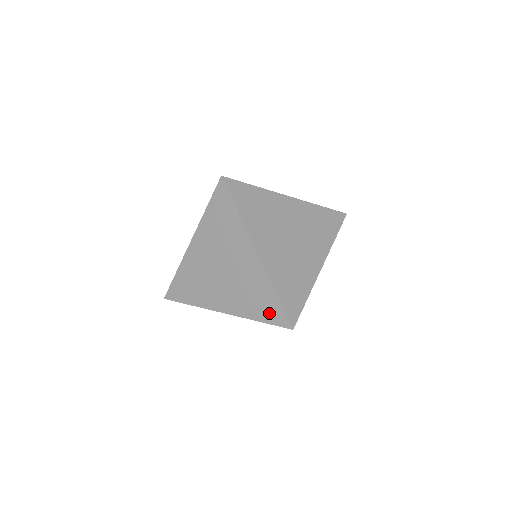
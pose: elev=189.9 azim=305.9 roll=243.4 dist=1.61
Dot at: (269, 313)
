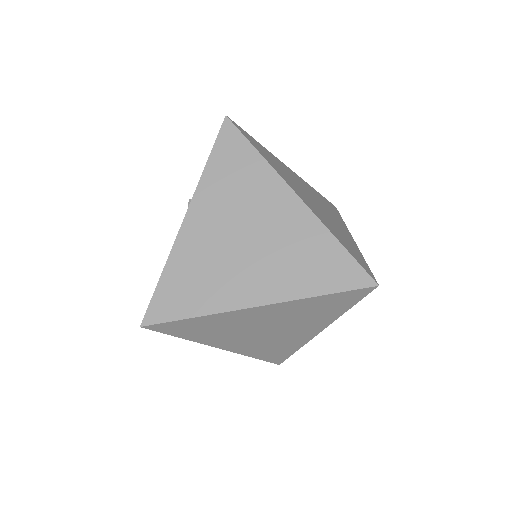
Dot at: (336, 275)
